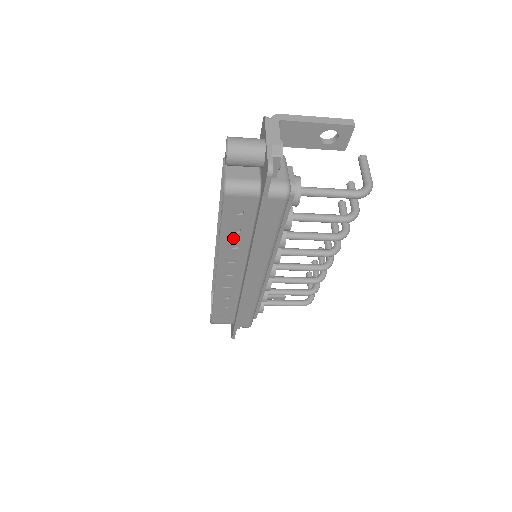
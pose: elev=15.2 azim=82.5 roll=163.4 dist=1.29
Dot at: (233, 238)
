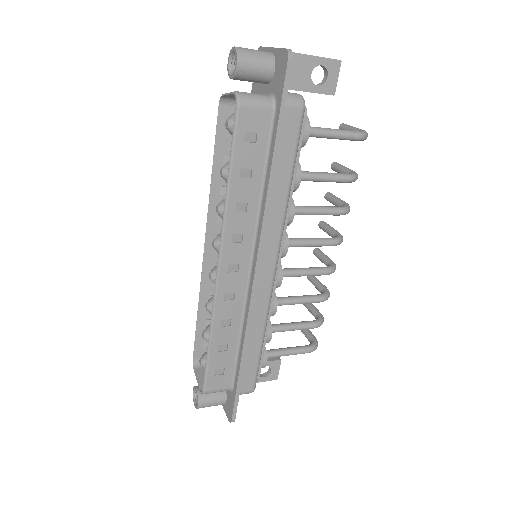
Dot at: (242, 190)
